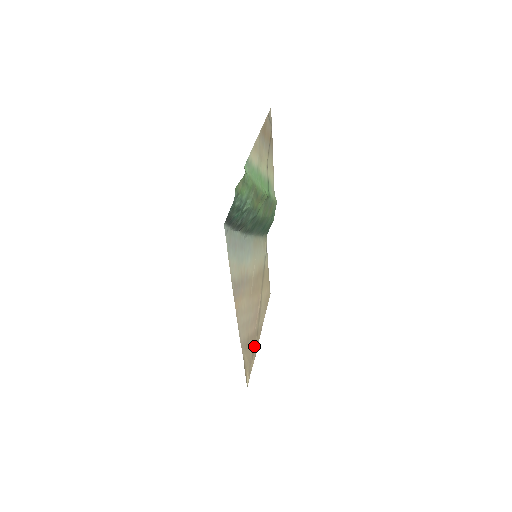
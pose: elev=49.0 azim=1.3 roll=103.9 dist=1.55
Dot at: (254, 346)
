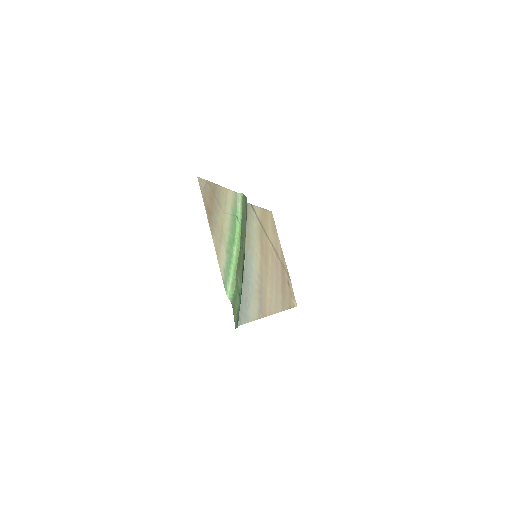
Dot at: (286, 277)
